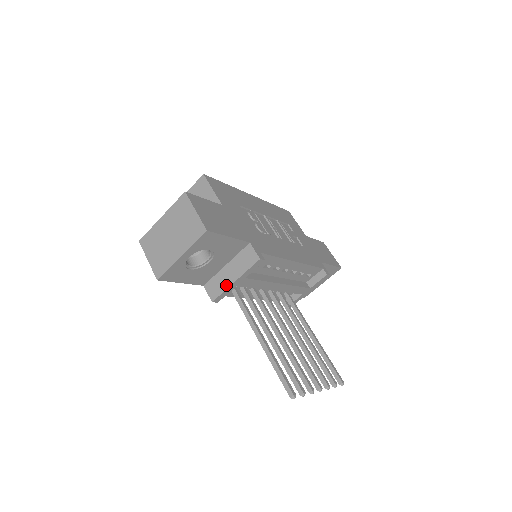
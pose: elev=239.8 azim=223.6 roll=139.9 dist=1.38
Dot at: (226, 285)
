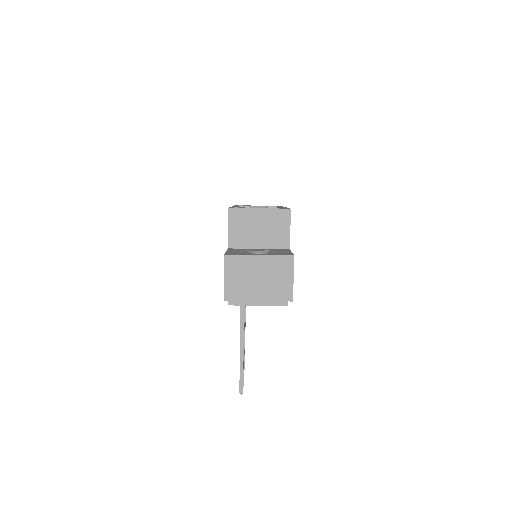
Dot at: (248, 303)
